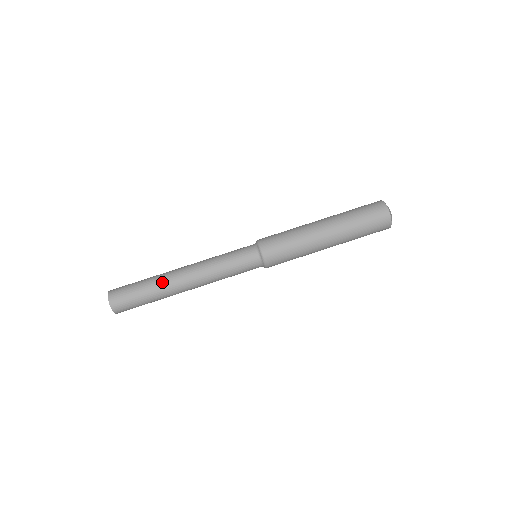
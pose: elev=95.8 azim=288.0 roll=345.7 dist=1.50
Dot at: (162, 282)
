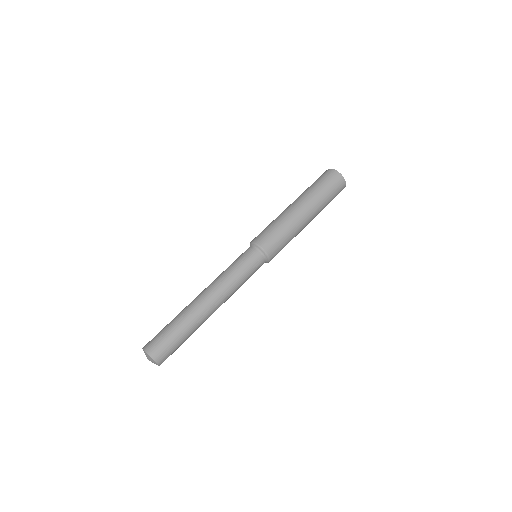
Dot at: (192, 317)
